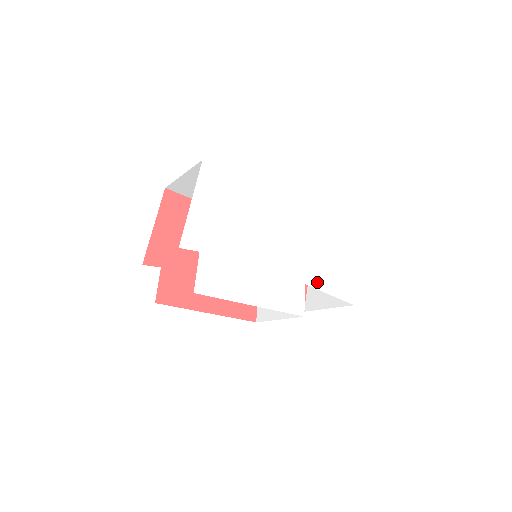
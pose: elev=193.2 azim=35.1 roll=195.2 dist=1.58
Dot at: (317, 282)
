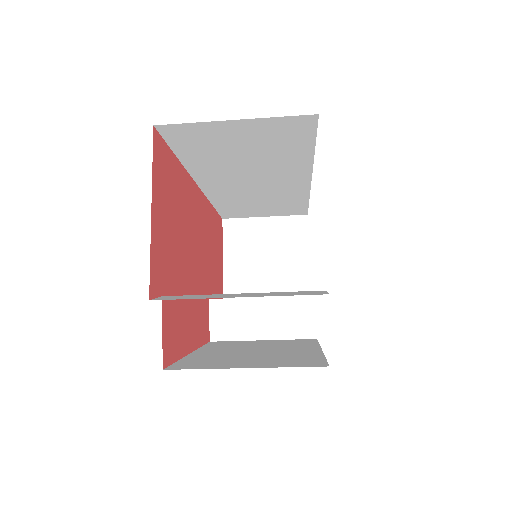
Dot at: occluded
